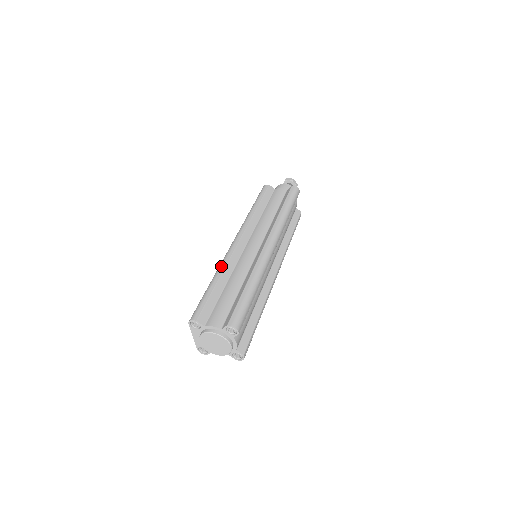
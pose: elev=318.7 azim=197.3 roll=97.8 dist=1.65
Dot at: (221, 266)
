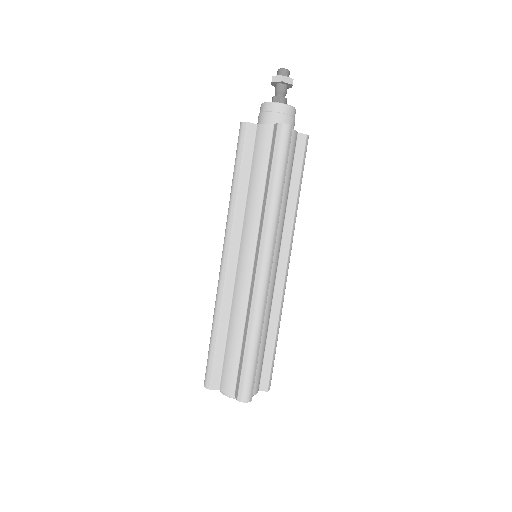
Dot at: (216, 307)
